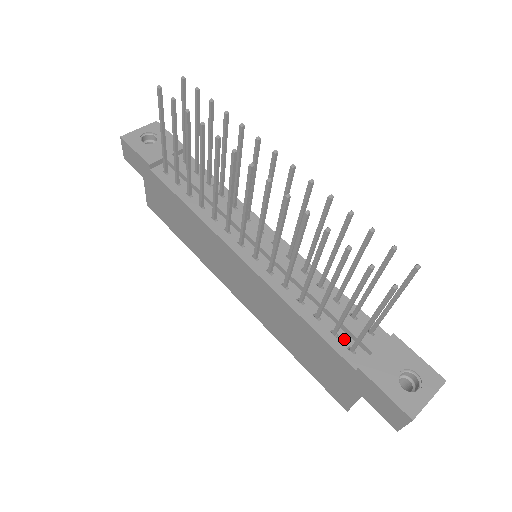
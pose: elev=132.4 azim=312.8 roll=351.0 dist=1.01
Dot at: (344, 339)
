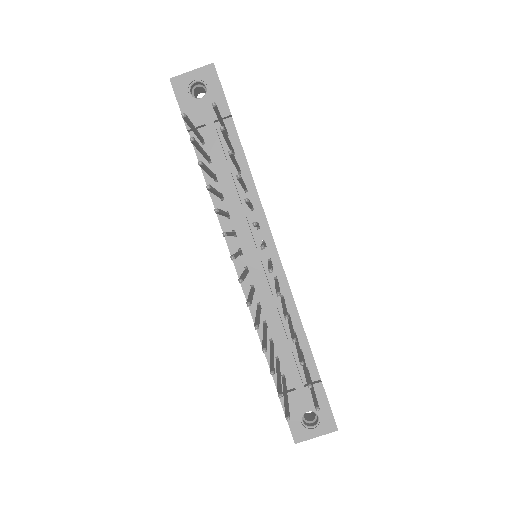
Dot at: (283, 367)
